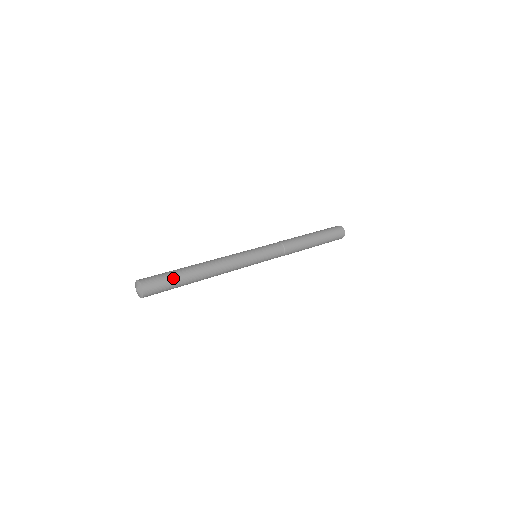
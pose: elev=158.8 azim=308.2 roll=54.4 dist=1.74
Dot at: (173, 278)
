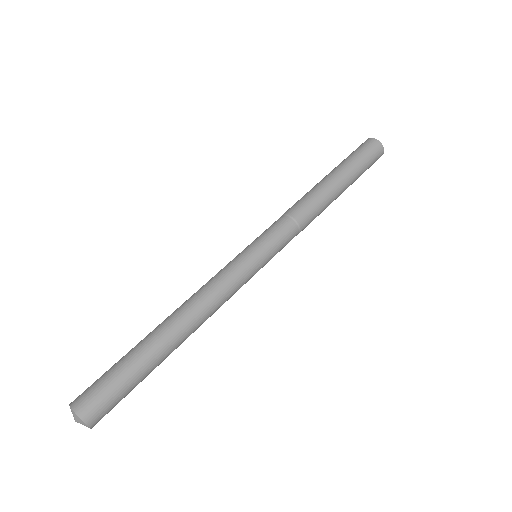
Dot at: (133, 378)
